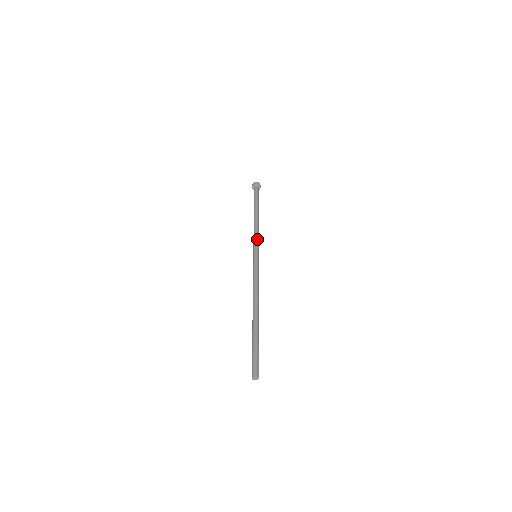
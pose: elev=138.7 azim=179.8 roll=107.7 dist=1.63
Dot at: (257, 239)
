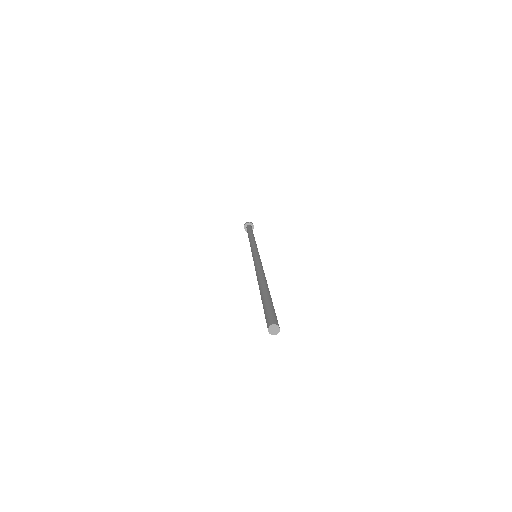
Dot at: occluded
